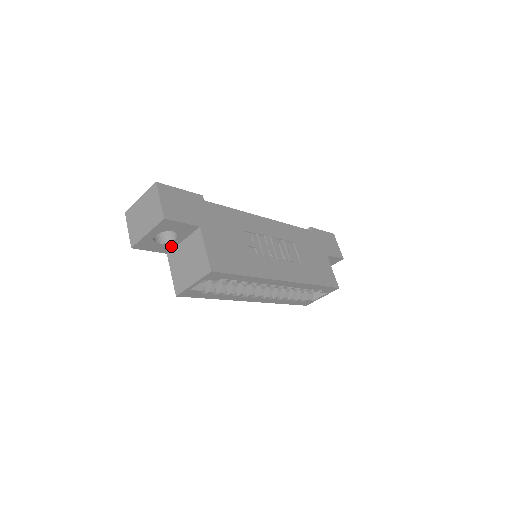
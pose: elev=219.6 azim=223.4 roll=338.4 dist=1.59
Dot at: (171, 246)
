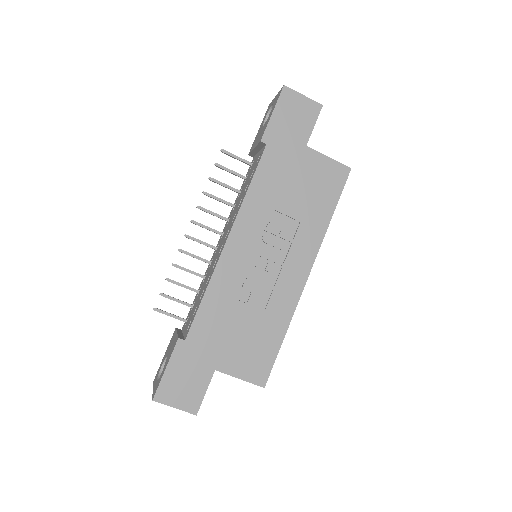
Dot at: occluded
